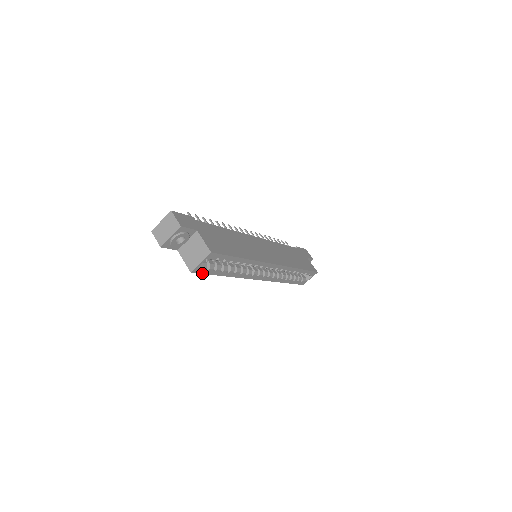
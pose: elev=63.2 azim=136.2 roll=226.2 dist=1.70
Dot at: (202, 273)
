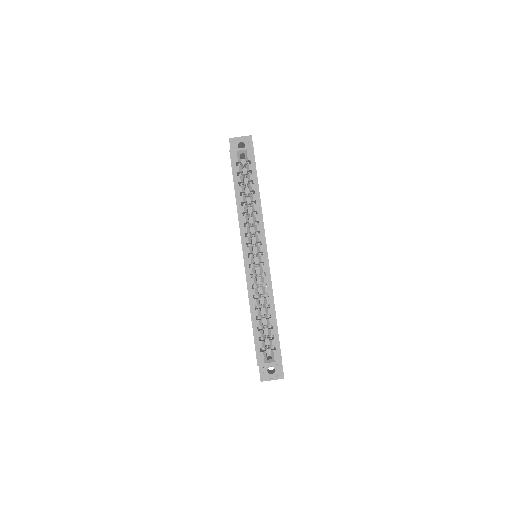
Dot at: (232, 164)
